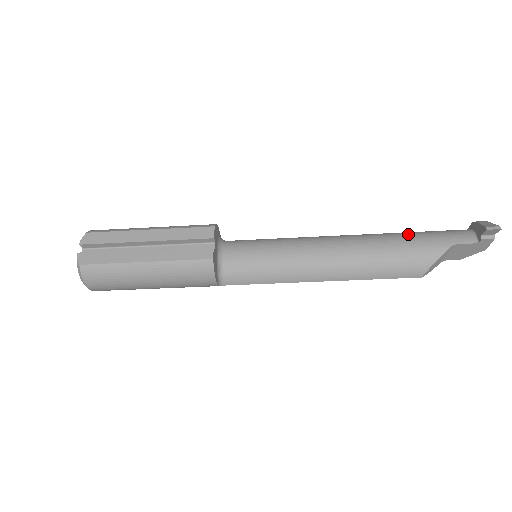
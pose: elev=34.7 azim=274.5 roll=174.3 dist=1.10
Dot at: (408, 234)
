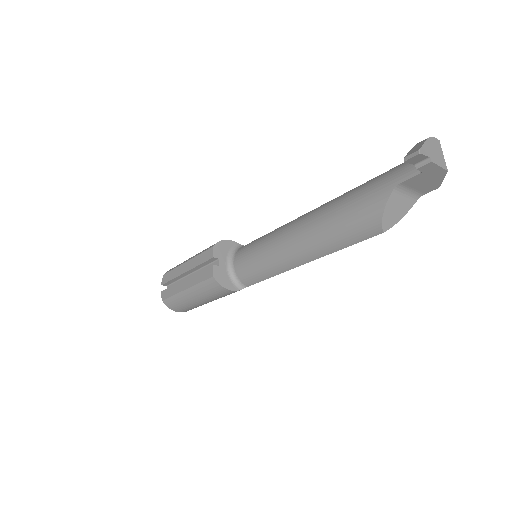
Dot at: (358, 188)
